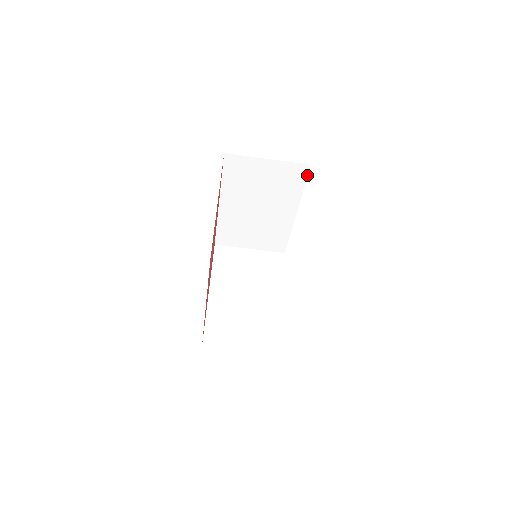
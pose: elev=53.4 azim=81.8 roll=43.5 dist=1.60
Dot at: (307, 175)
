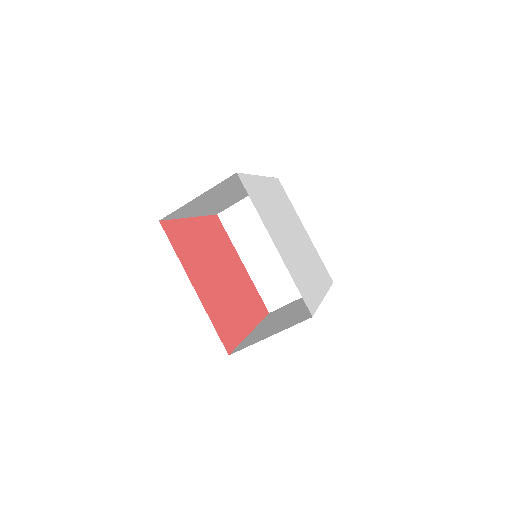
Dot at: (241, 173)
